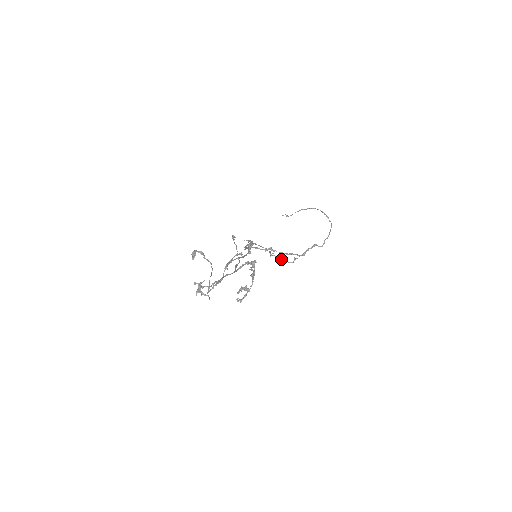
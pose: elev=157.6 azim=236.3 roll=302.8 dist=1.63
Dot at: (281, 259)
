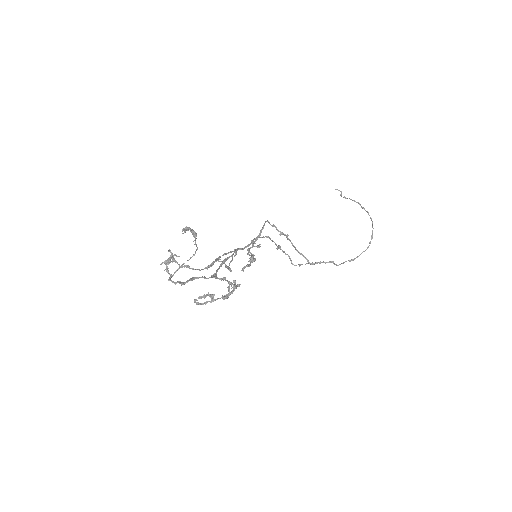
Dot at: (287, 254)
